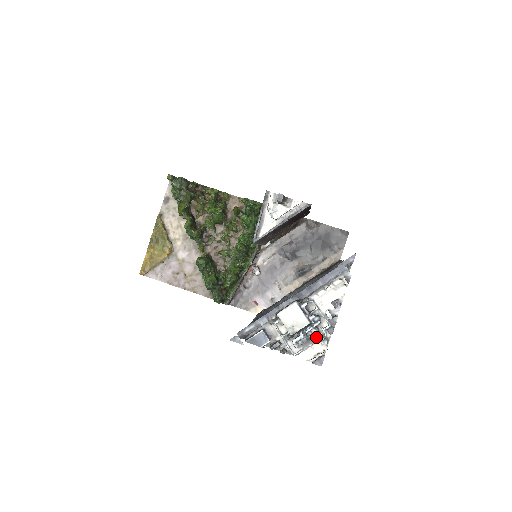
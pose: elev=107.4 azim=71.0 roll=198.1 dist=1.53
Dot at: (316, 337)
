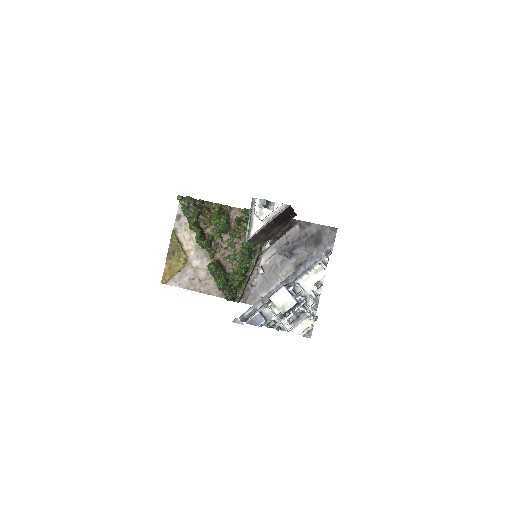
Dot at: (304, 314)
